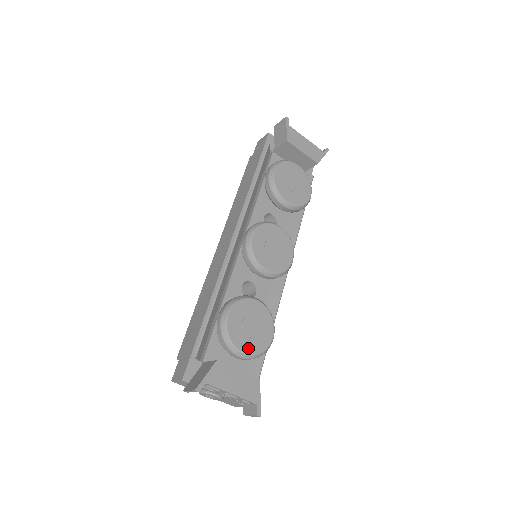
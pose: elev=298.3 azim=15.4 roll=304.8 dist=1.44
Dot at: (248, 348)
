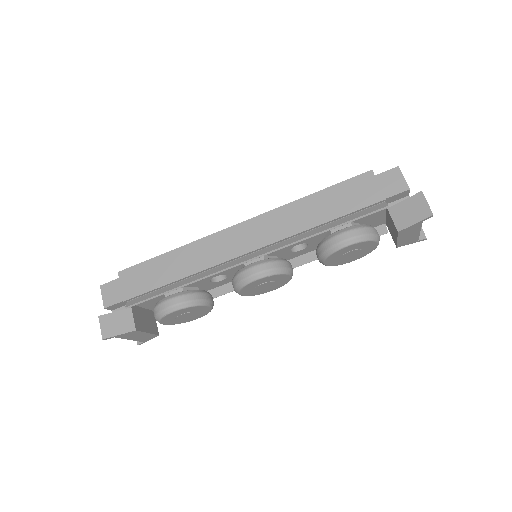
Dot at: (169, 323)
